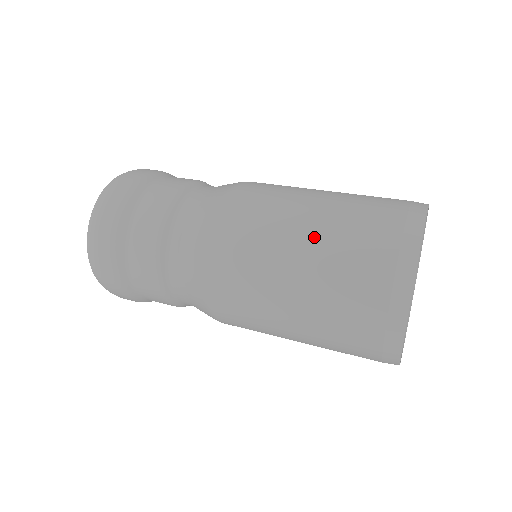
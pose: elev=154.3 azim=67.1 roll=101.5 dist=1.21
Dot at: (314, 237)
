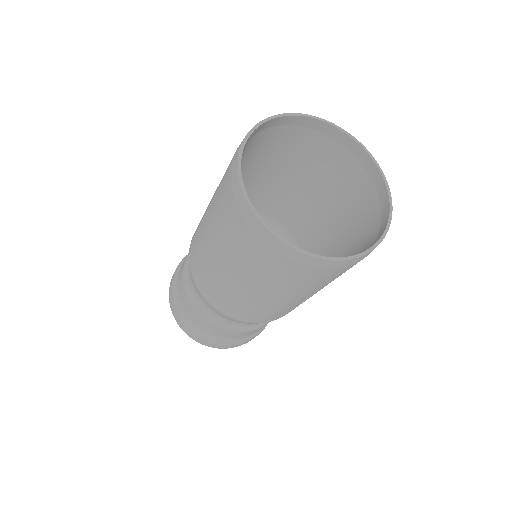
Dot at: occluded
